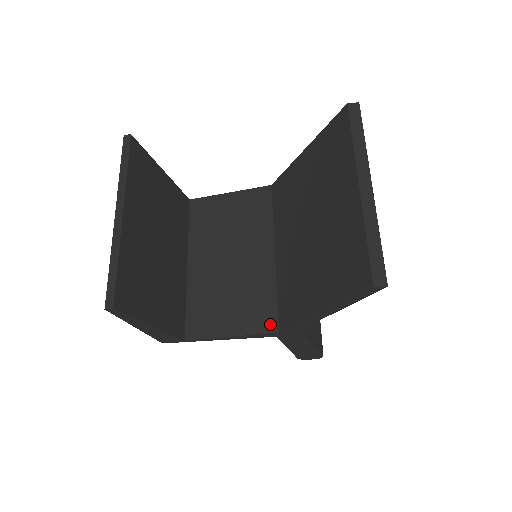
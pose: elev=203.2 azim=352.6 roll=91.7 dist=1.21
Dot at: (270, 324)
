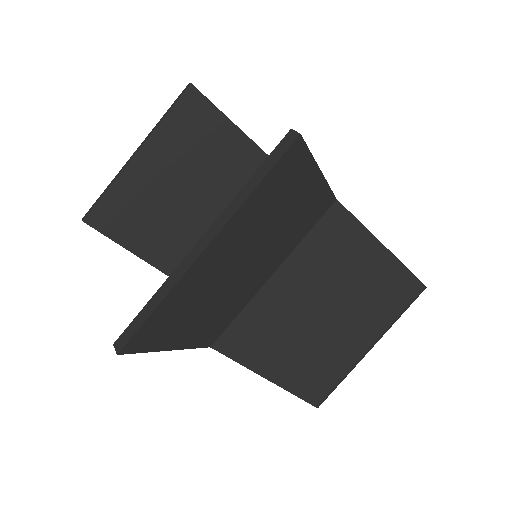
Dot at: occluded
